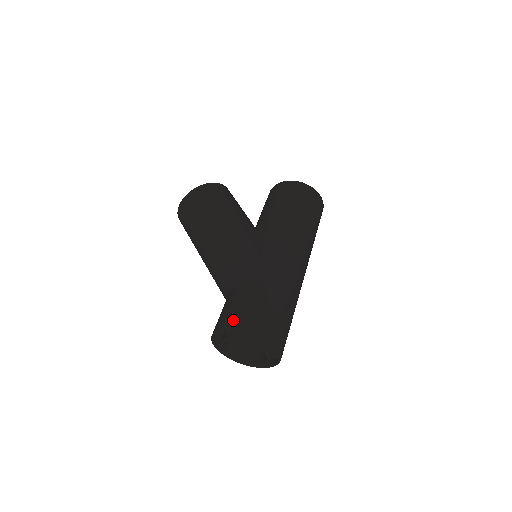
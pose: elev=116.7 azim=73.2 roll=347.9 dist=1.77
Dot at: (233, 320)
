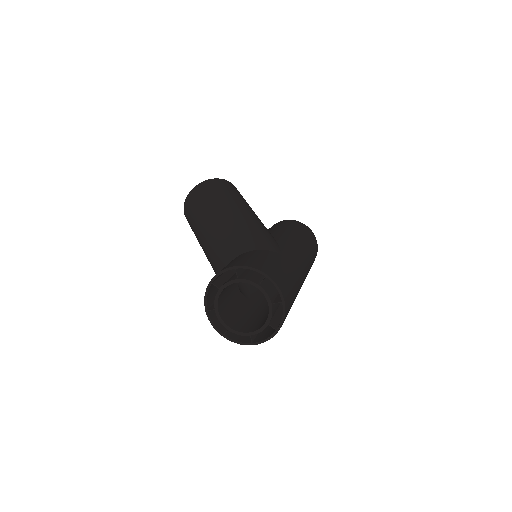
Dot at: (250, 263)
